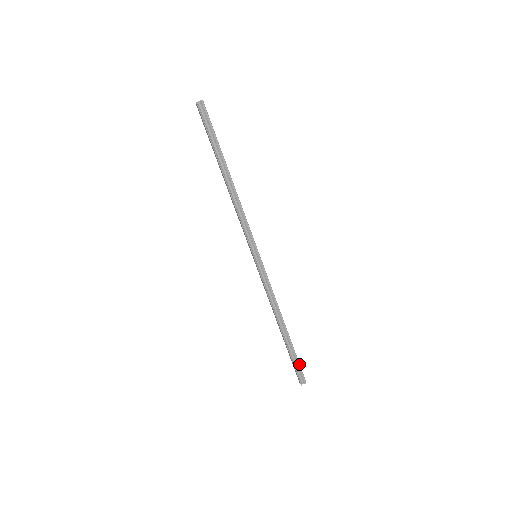
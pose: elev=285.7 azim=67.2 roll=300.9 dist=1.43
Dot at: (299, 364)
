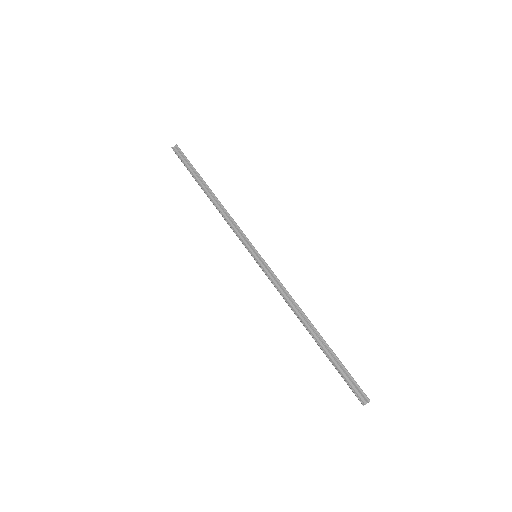
Dot at: (349, 373)
